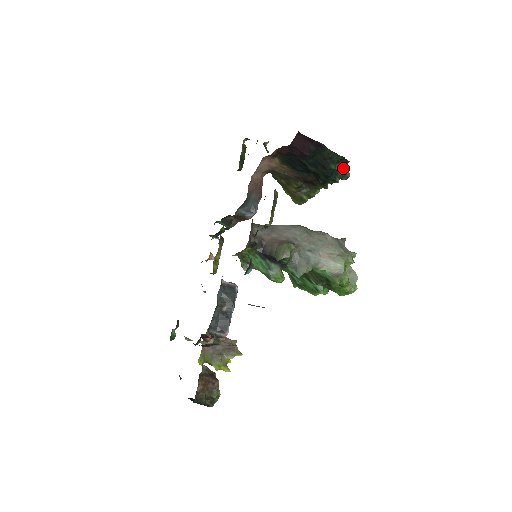
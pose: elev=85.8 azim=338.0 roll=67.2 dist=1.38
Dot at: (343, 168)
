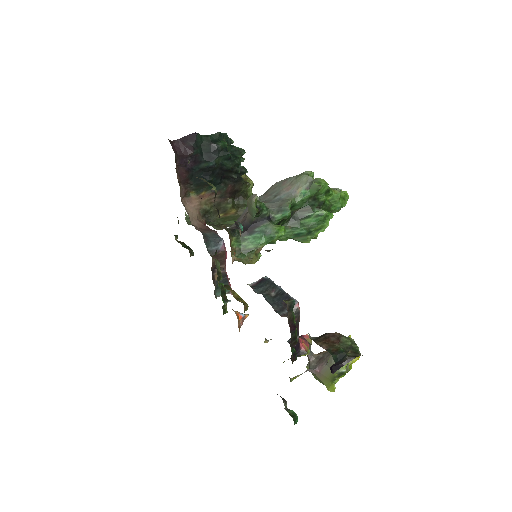
Dot at: (233, 148)
